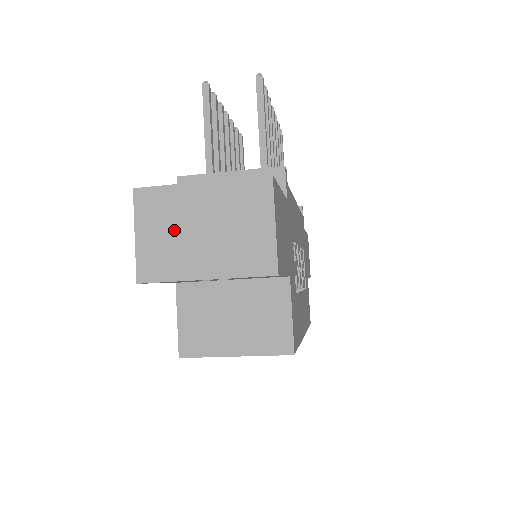
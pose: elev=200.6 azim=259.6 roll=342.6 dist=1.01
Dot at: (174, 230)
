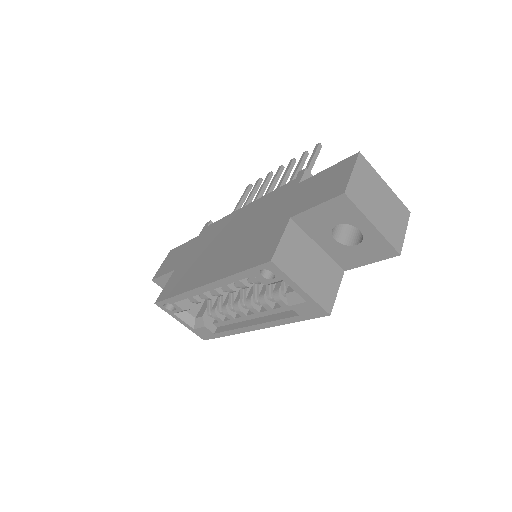
Dot at: (369, 189)
